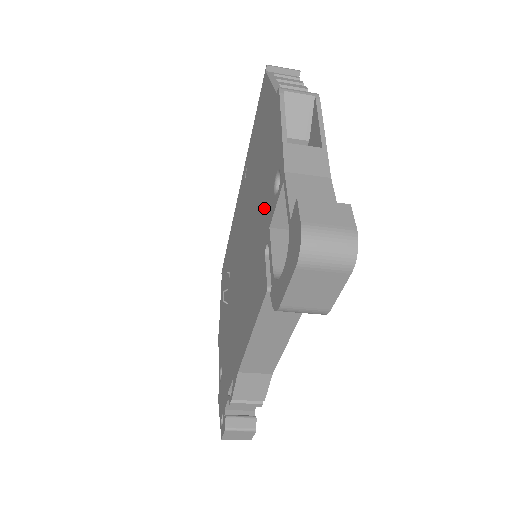
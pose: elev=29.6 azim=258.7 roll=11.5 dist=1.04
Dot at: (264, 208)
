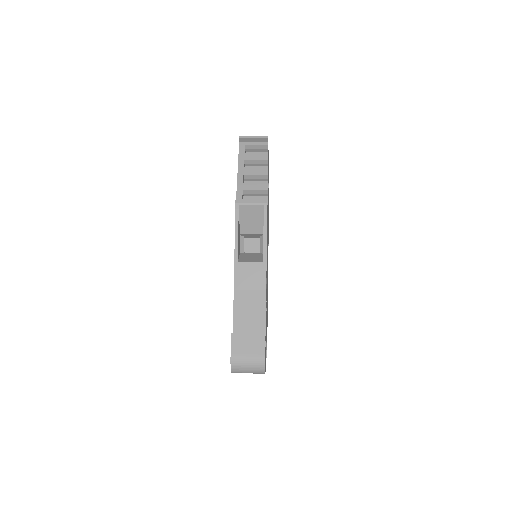
Dot at: occluded
